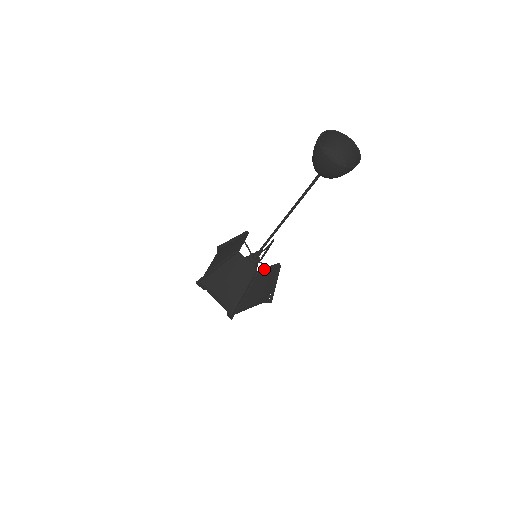
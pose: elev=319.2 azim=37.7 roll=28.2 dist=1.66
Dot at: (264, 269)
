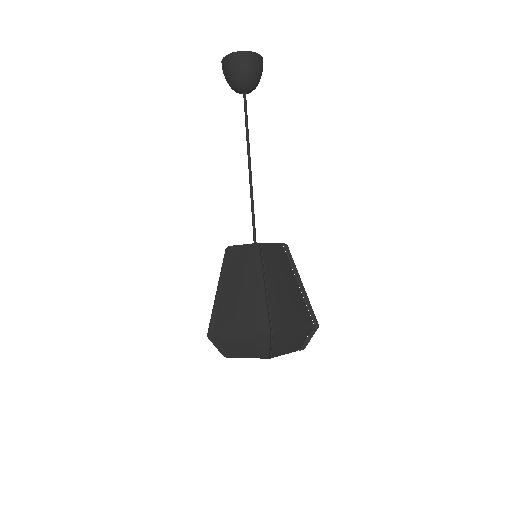
Dot at: (268, 246)
